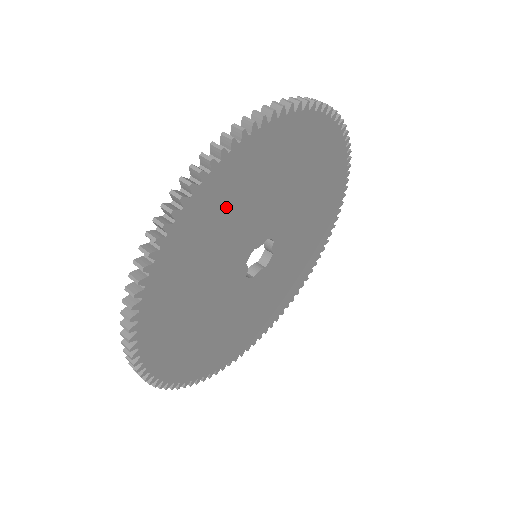
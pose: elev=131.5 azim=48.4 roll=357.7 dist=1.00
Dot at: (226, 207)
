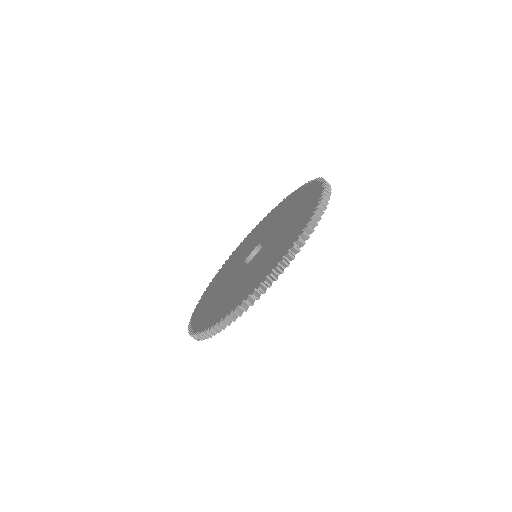
Dot at: occluded
